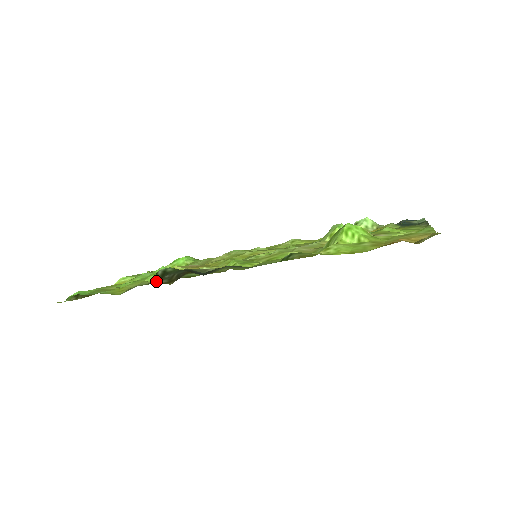
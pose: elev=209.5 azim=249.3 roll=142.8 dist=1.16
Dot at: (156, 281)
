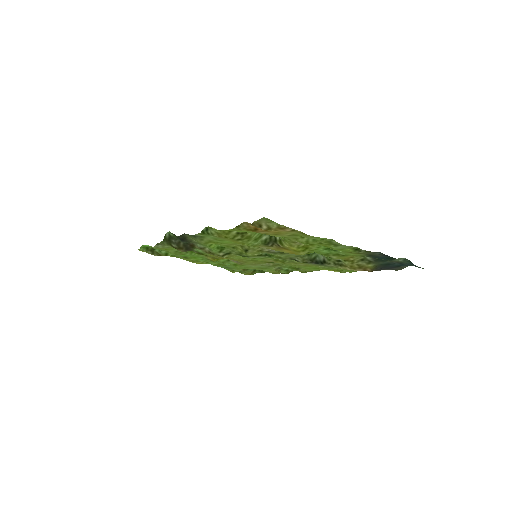
Dot at: (167, 242)
